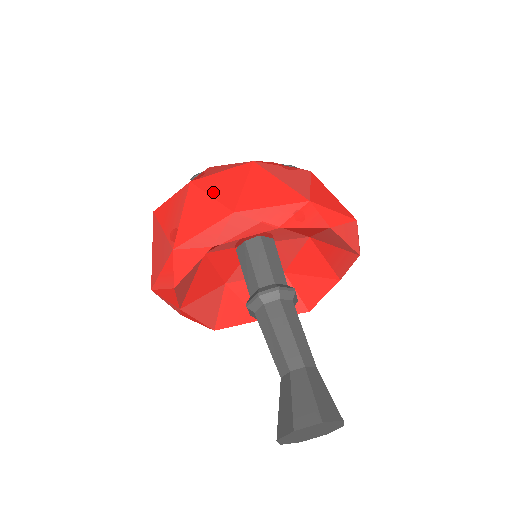
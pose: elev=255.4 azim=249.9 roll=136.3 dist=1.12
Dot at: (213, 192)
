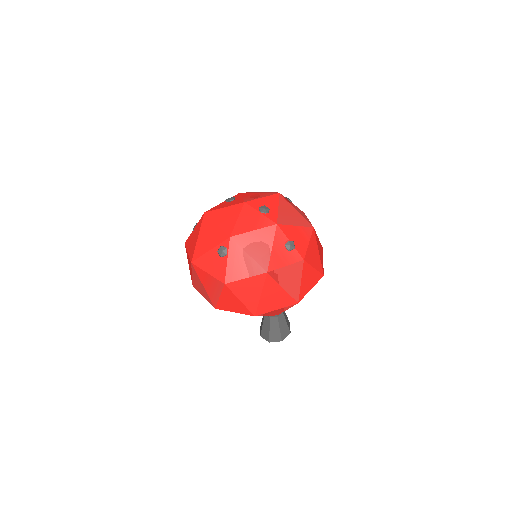
Dot at: (241, 298)
